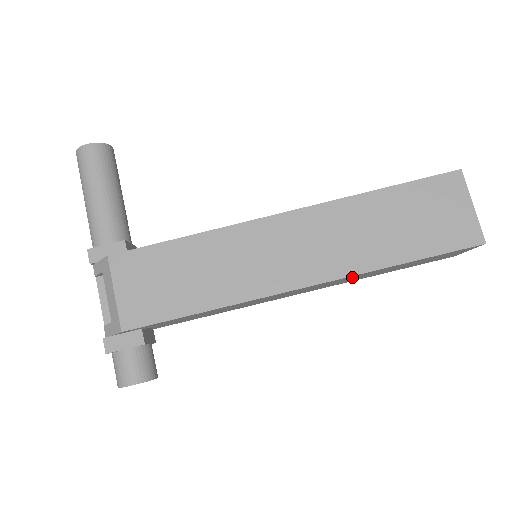
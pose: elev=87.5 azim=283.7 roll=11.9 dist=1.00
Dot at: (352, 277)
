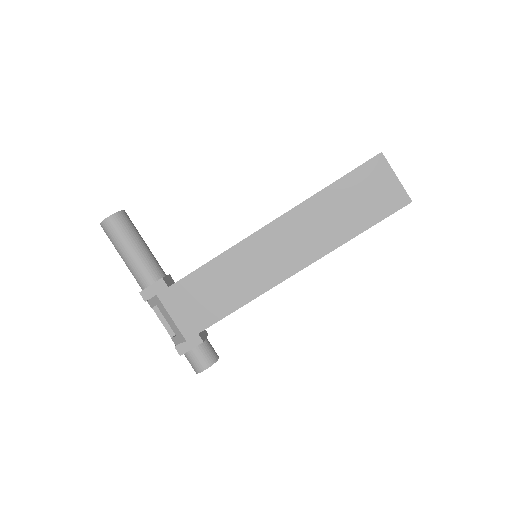
Dot at: occluded
